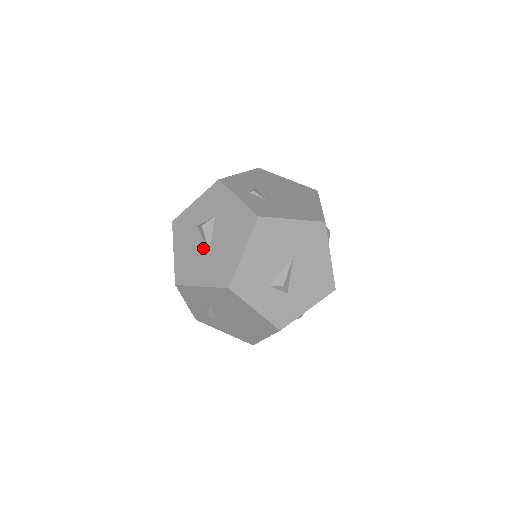
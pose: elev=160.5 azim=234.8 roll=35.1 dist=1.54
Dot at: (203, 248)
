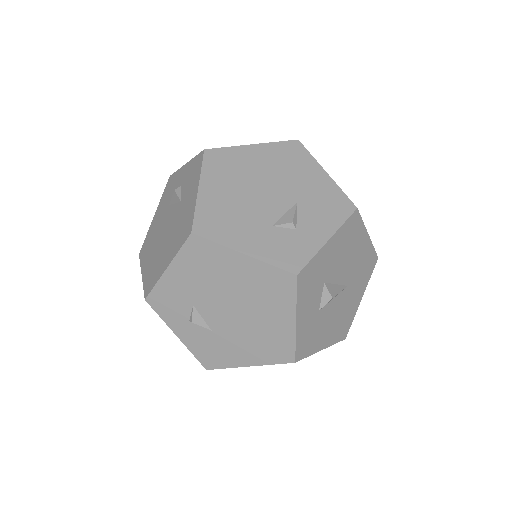
Dot at: occluded
